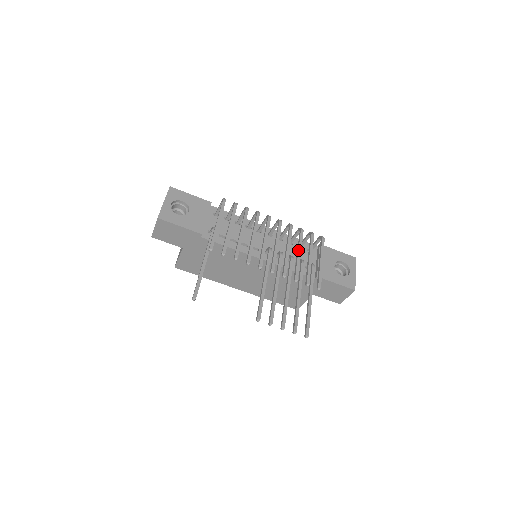
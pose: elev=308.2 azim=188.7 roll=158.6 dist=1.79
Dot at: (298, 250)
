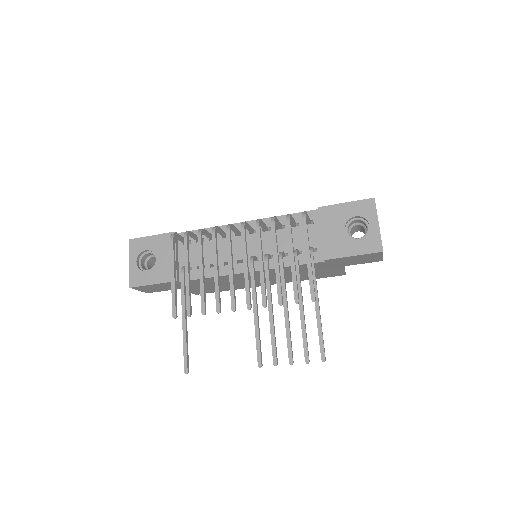
Dot at: occluded
